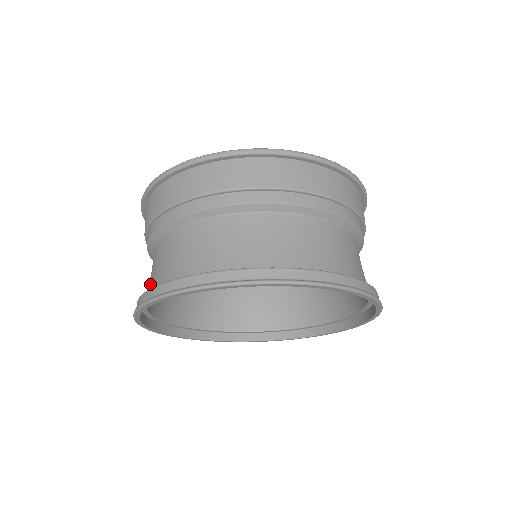
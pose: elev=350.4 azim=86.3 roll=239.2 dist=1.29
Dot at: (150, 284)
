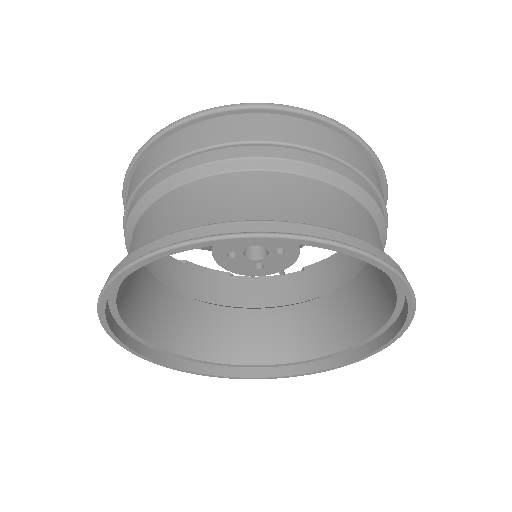
Dot at: occluded
